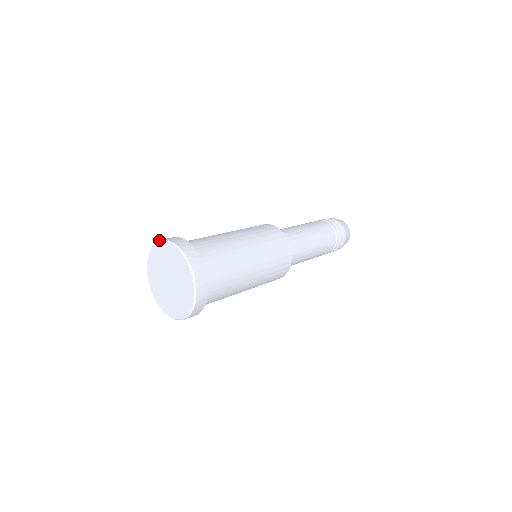
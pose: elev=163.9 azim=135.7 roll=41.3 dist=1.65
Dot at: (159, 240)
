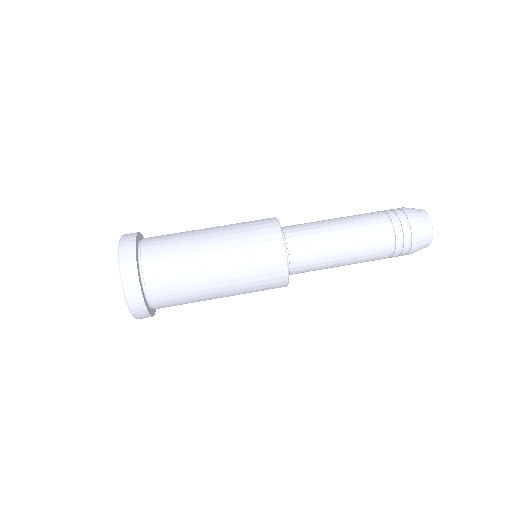
Dot at: occluded
